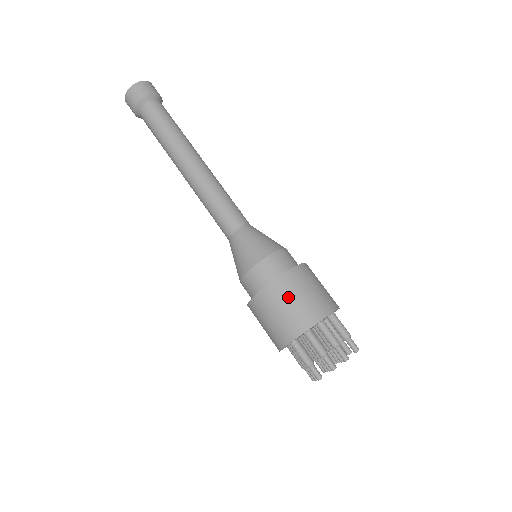
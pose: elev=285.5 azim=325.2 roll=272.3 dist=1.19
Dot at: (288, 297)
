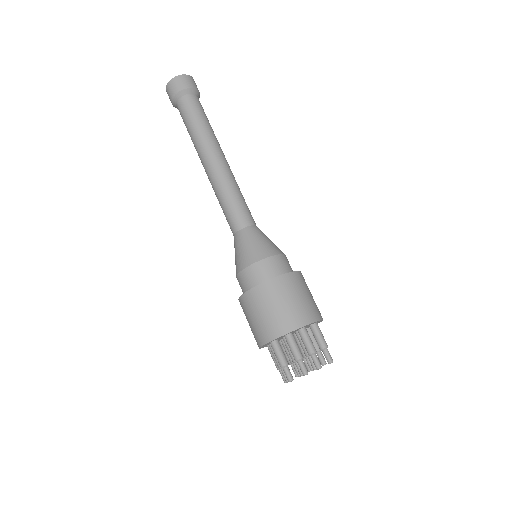
Dot at: (277, 299)
